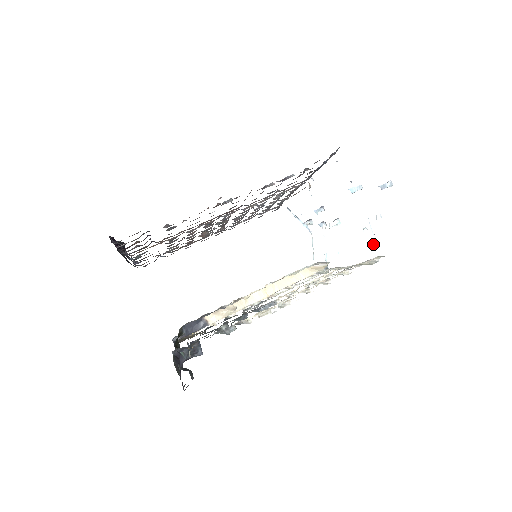
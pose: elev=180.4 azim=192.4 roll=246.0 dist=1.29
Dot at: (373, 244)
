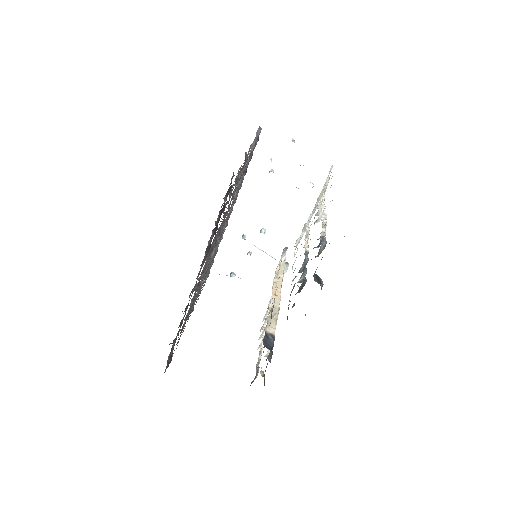
Dot at: (313, 184)
